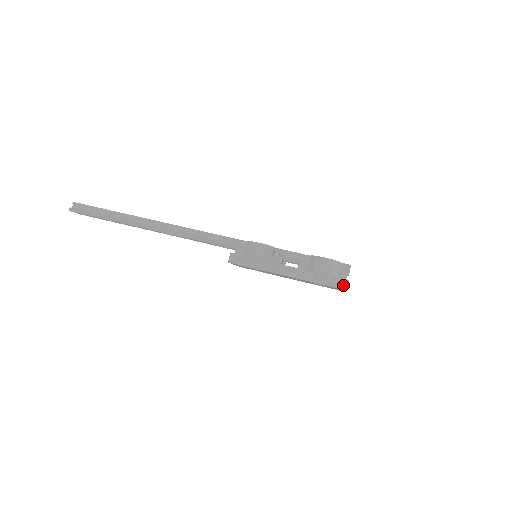
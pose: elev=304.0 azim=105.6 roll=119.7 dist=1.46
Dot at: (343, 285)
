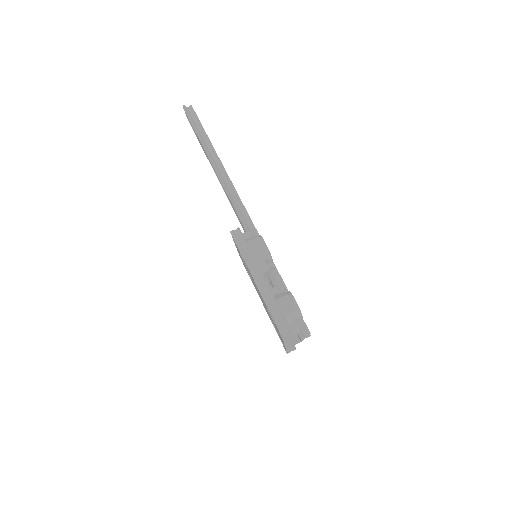
Dot at: (285, 333)
